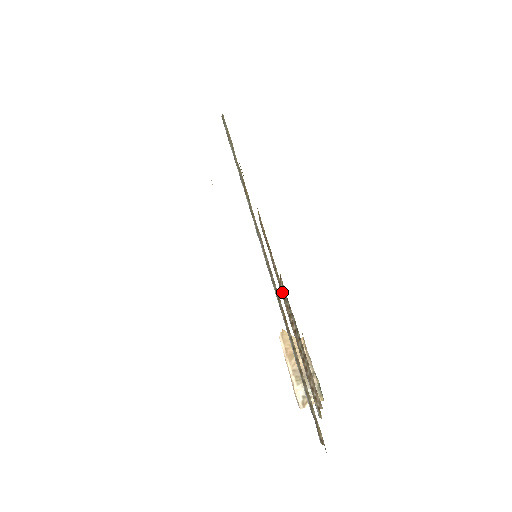
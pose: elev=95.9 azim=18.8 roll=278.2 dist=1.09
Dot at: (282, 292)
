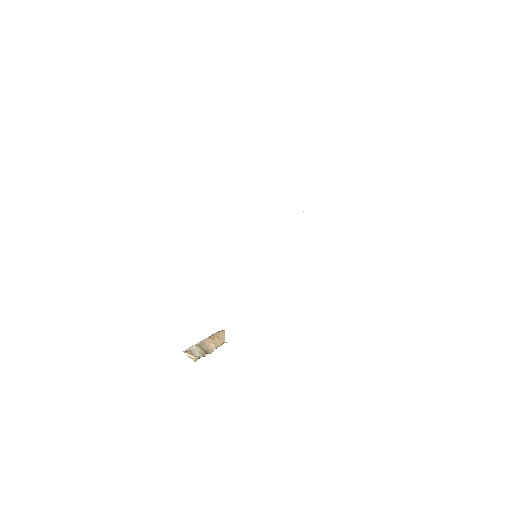
Dot at: occluded
